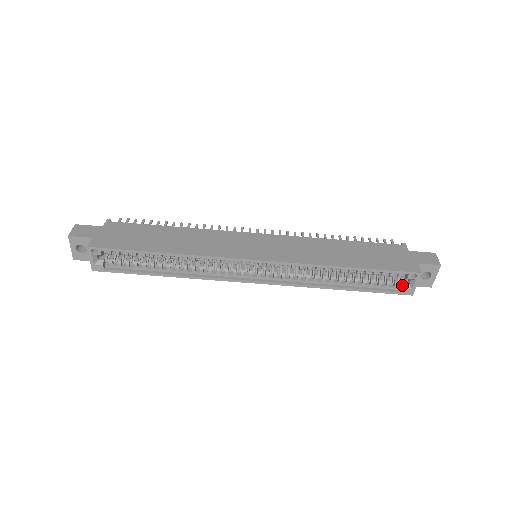
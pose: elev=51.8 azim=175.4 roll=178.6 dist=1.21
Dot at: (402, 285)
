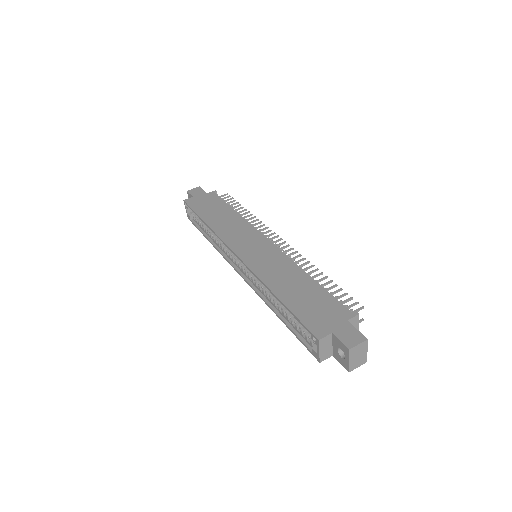
Dot at: (315, 345)
